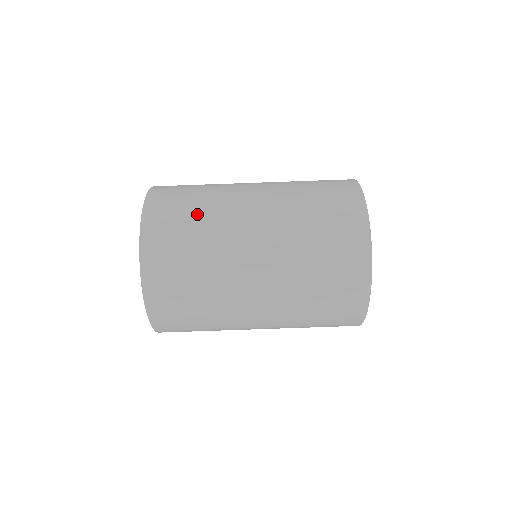
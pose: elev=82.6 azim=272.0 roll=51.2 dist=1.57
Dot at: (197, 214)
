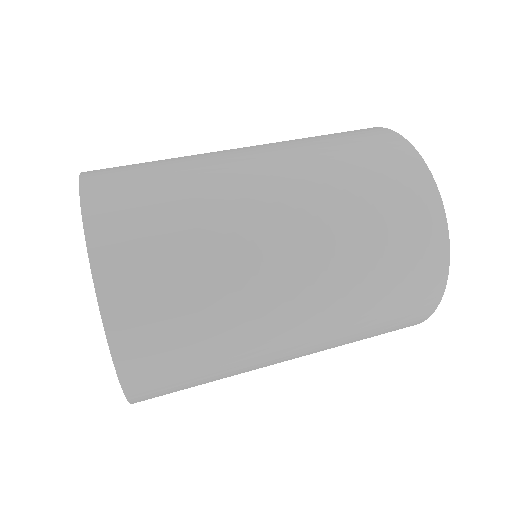
Dot at: (169, 171)
